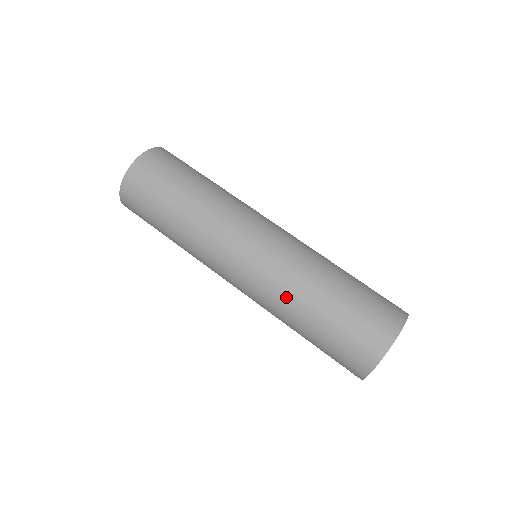
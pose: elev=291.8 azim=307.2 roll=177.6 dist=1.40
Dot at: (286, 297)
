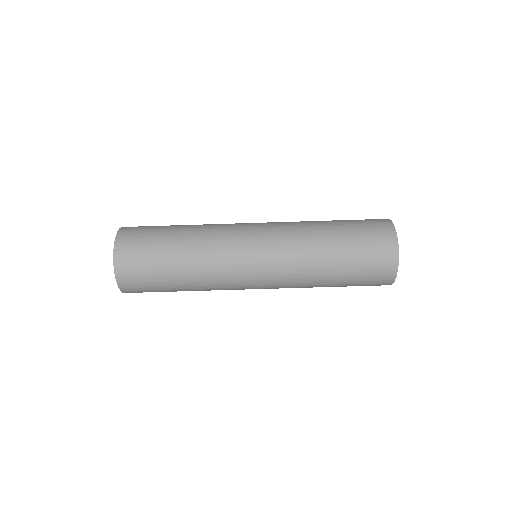
Dot at: (306, 269)
